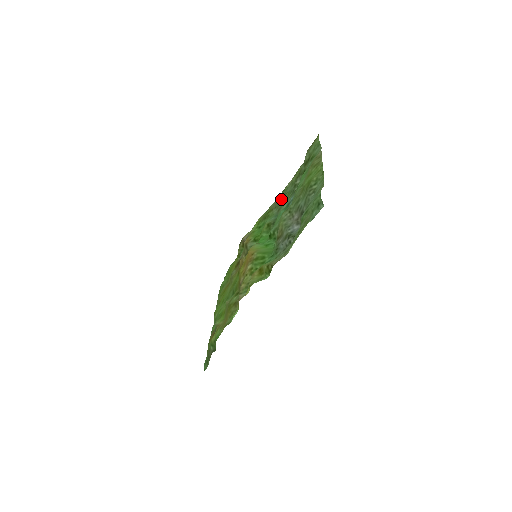
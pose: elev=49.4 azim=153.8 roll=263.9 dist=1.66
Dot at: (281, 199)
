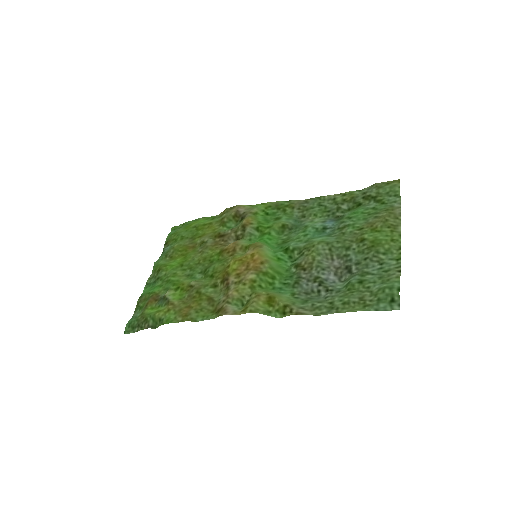
Dot at: (311, 206)
